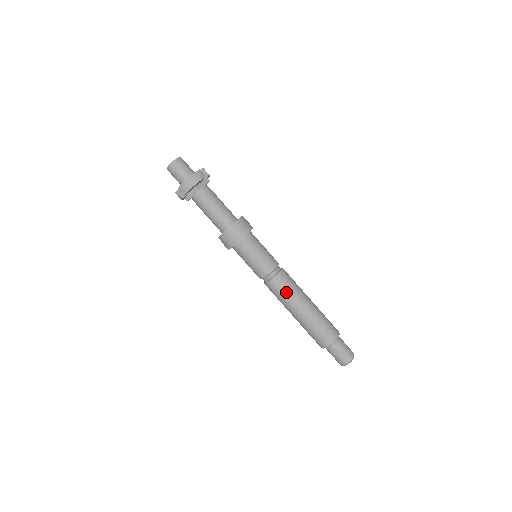
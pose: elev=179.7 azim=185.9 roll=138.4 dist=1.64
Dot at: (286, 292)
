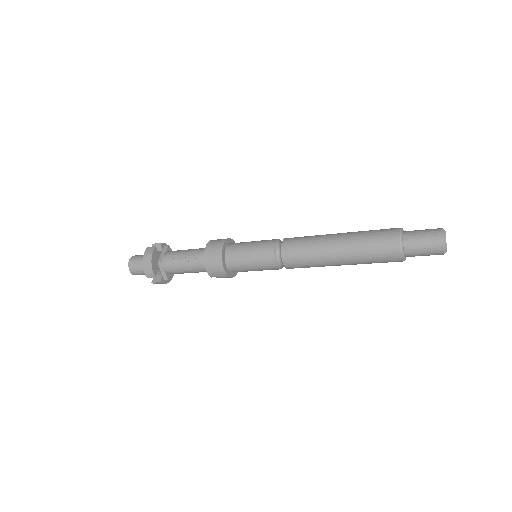
Dot at: (305, 253)
